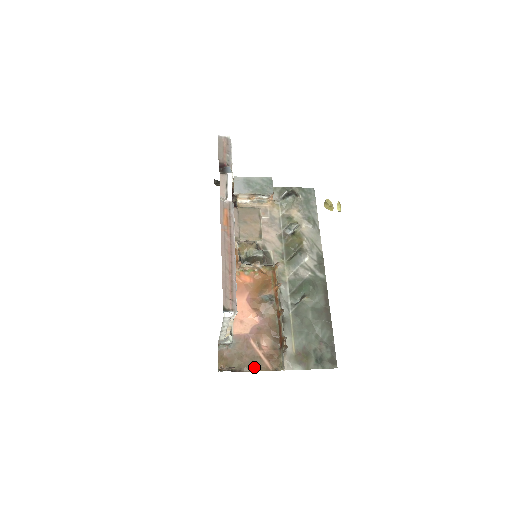
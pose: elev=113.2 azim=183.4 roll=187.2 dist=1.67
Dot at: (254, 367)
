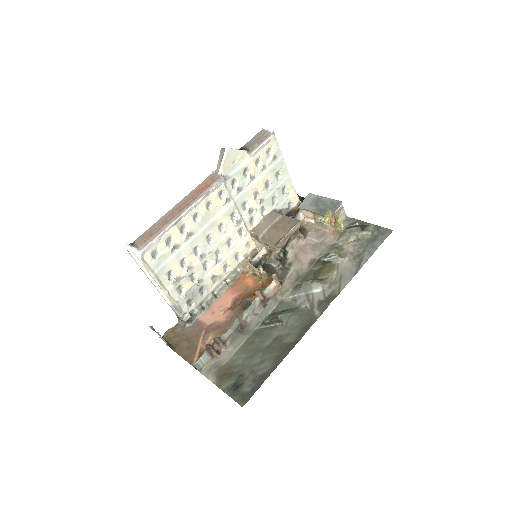
Dot at: (185, 353)
